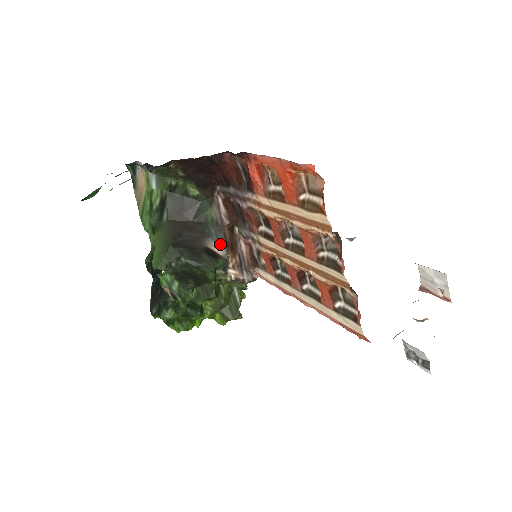
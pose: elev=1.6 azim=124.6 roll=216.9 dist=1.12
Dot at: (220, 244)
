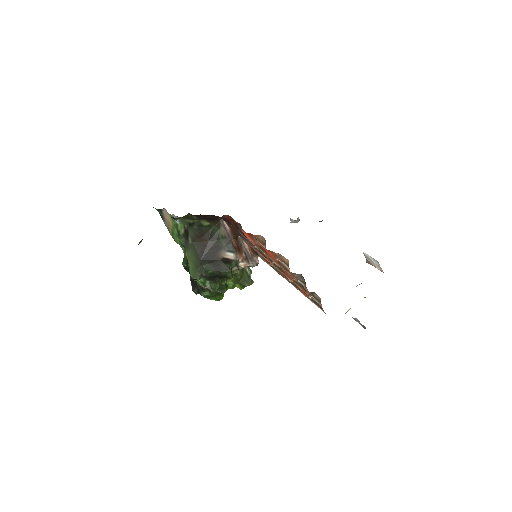
Dot at: (231, 252)
